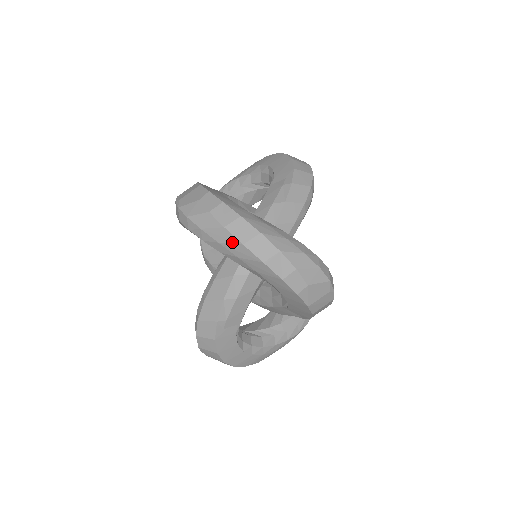
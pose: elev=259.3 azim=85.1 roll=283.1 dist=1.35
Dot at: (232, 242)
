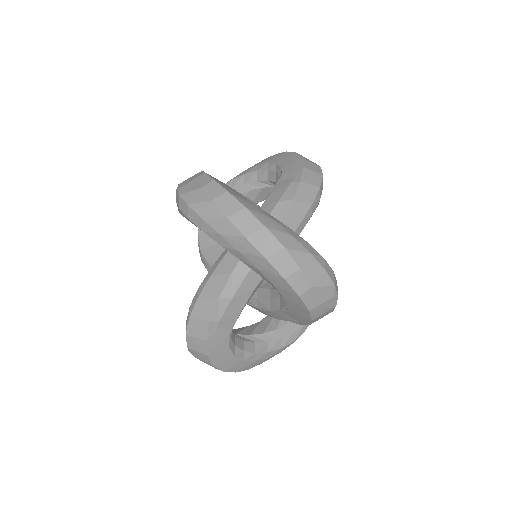
Dot at: (234, 234)
